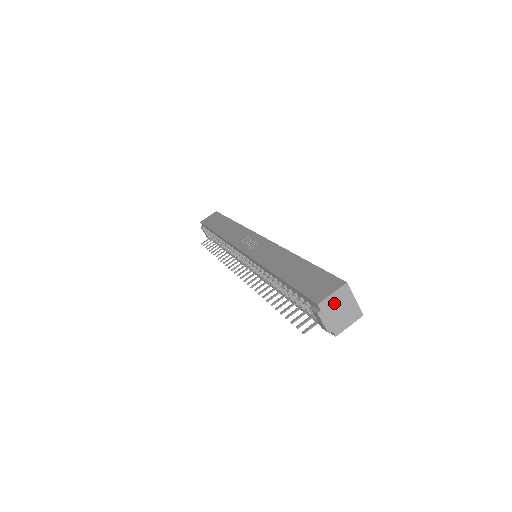
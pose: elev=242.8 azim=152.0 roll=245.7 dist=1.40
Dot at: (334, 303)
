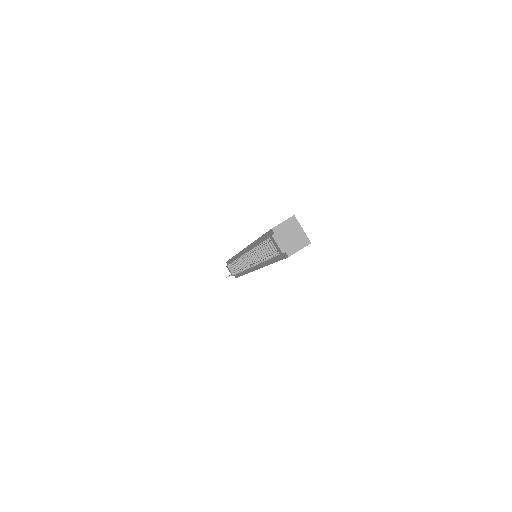
Dot at: (285, 230)
